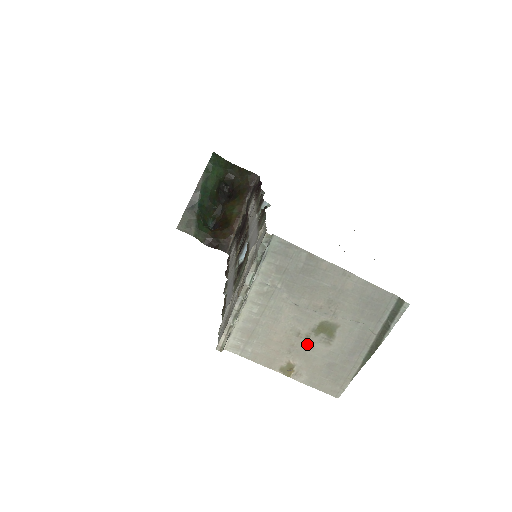
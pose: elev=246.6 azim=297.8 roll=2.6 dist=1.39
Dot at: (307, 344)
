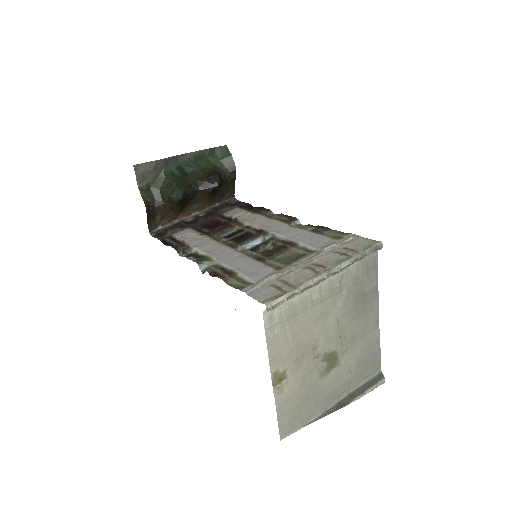
Dot at: (311, 364)
